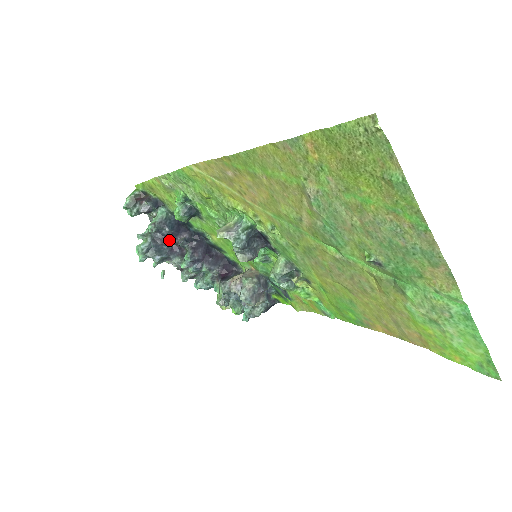
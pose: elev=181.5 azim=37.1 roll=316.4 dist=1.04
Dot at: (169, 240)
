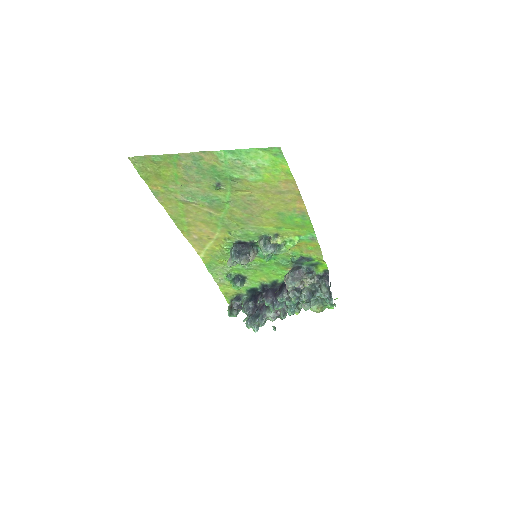
Dot at: (257, 307)
